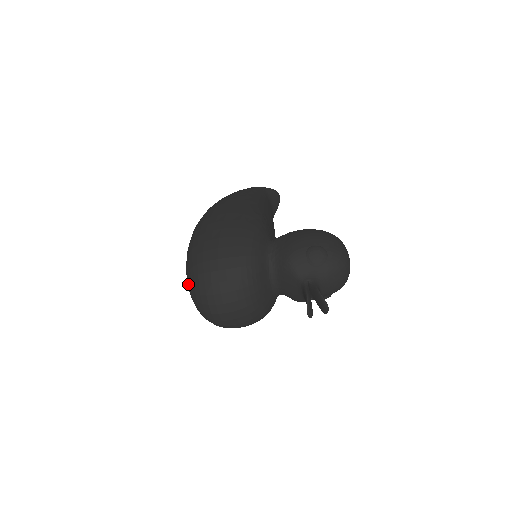
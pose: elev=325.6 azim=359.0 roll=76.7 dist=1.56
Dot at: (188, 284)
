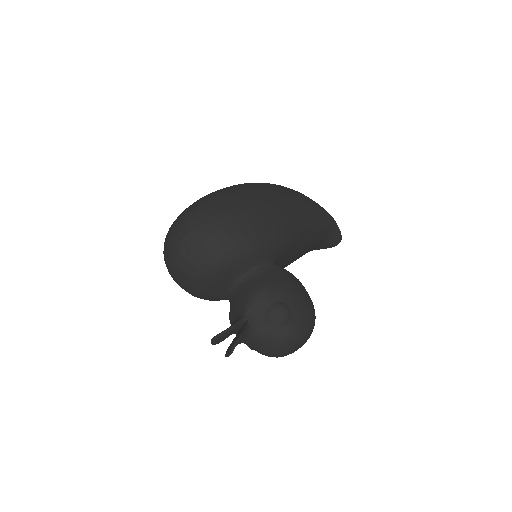
Dot at: (185, 209)
